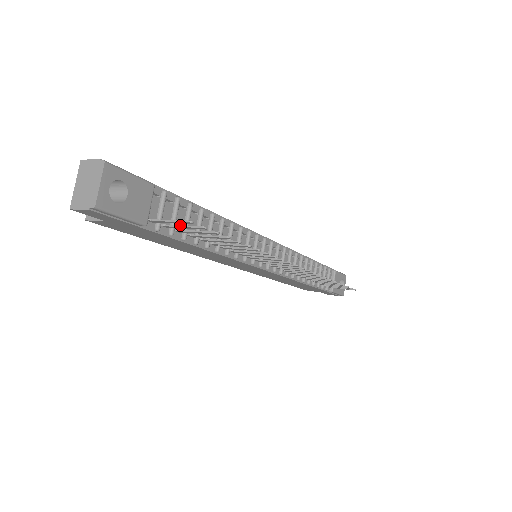
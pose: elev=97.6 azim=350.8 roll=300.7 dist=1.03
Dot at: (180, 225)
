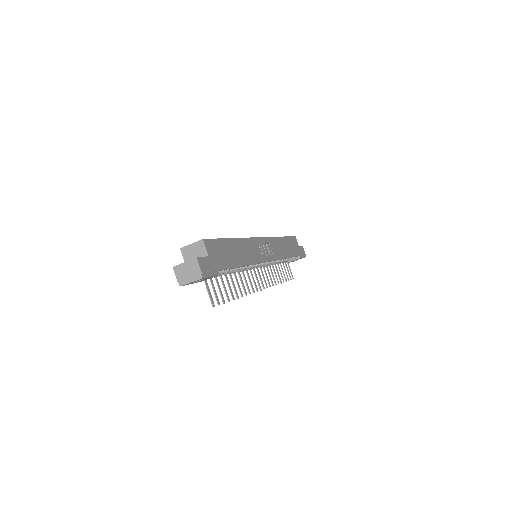
Dot at: (213, 288)
